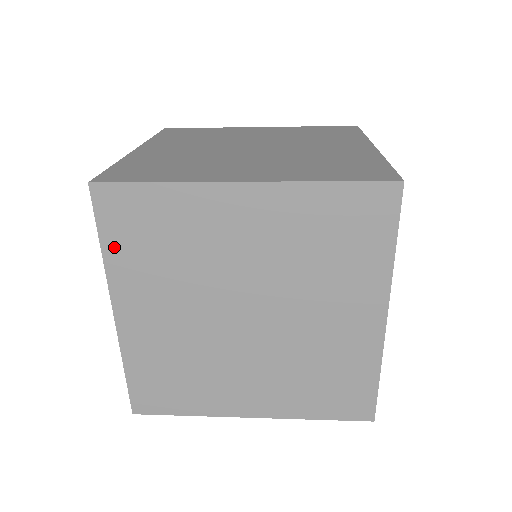
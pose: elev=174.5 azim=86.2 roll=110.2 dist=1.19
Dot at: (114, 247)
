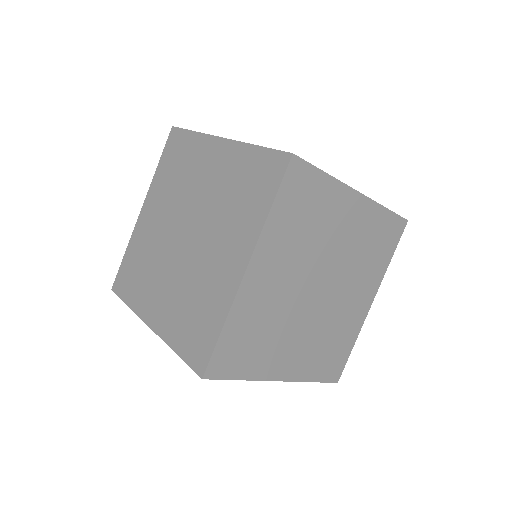
Dot at: (162, 166)
